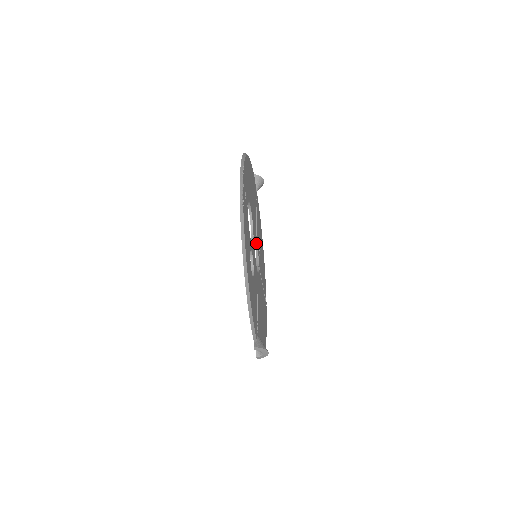
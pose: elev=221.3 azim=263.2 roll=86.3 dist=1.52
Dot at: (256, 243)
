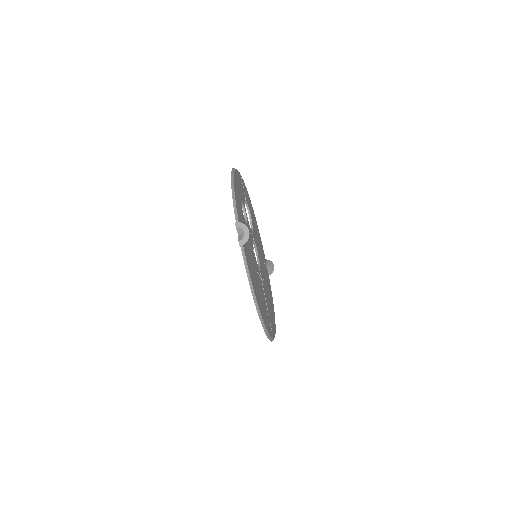
Dot at: (258, 259)
